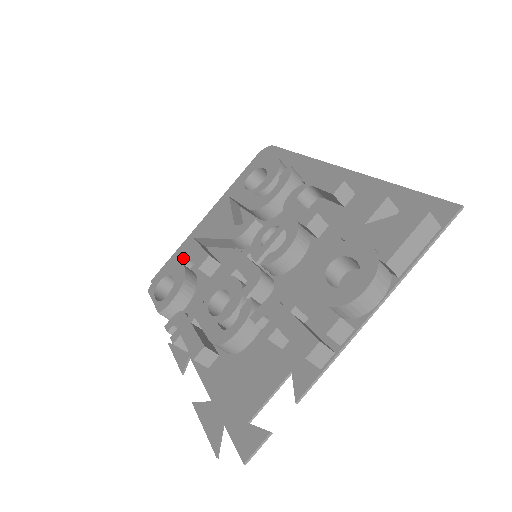
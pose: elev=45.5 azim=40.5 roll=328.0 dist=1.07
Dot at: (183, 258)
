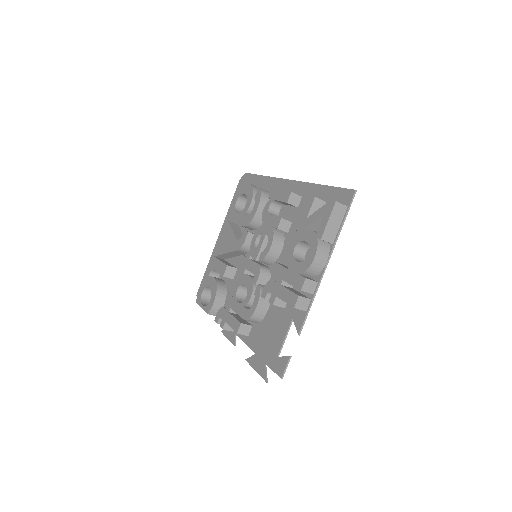
Dot at: (212, 272)
